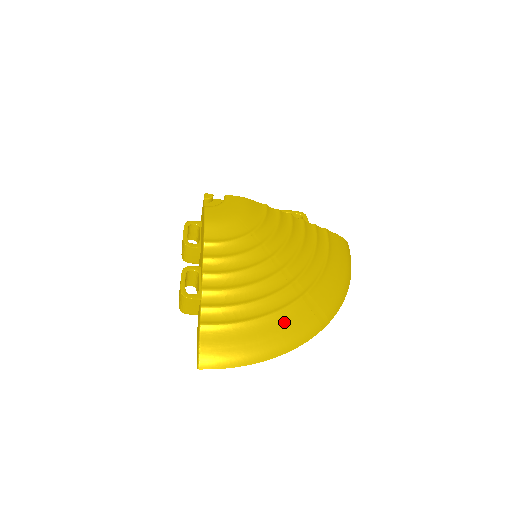
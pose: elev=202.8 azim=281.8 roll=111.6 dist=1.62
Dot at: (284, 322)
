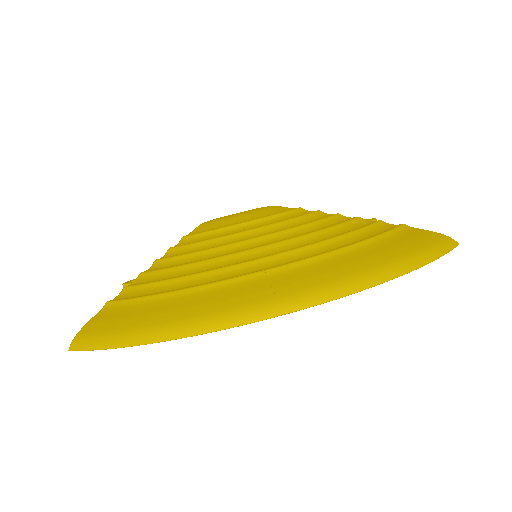
Dot at: (209, 296)
